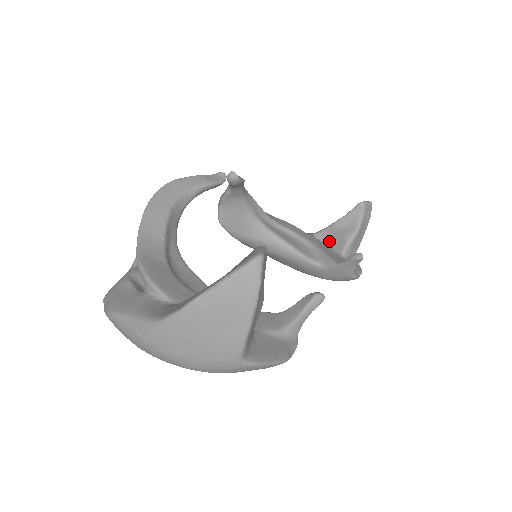
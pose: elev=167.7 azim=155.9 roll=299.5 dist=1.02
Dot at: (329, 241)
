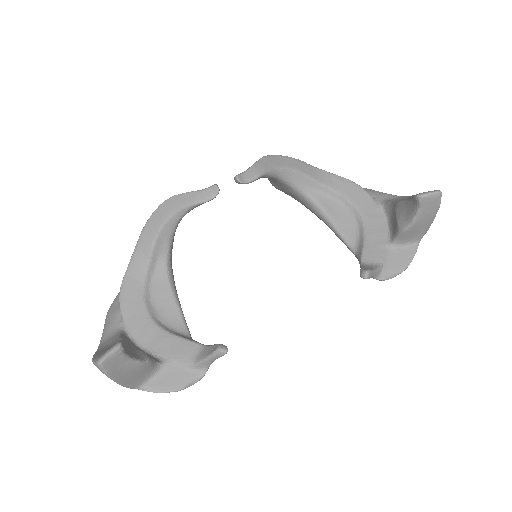
Dot at: (390, 219)
